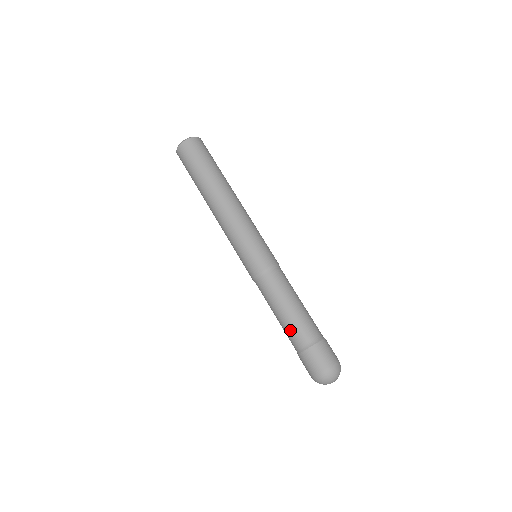
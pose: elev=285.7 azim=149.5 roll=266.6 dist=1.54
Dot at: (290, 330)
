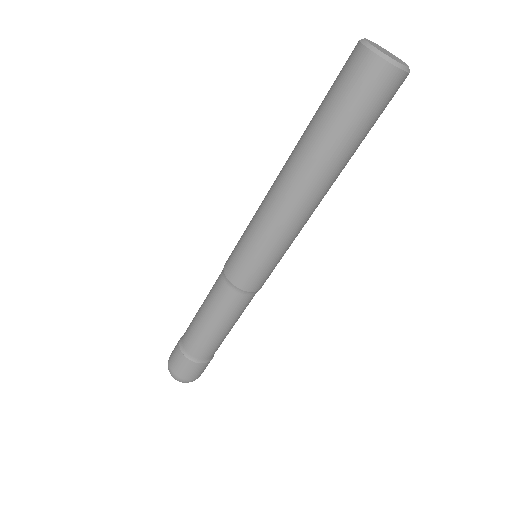
Dot at: (192, 332)
